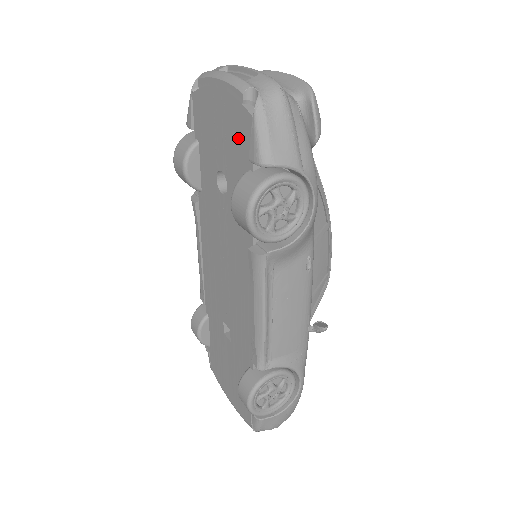
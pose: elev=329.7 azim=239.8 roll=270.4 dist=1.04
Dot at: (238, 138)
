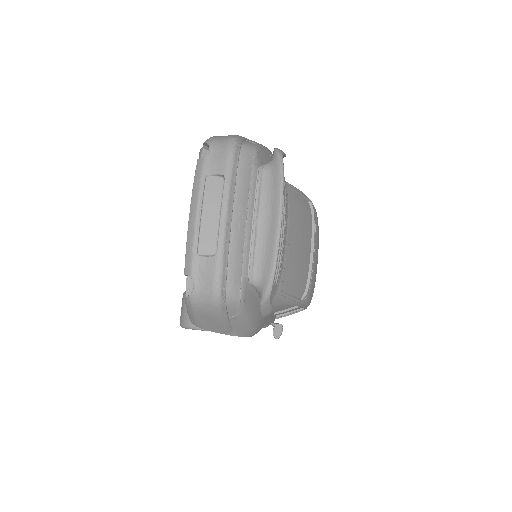
Dot at: occluded
